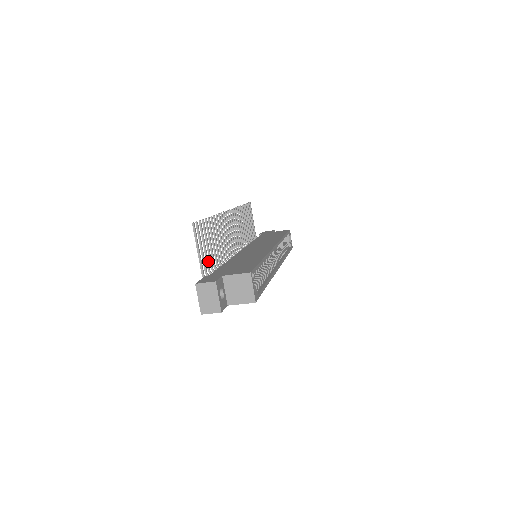
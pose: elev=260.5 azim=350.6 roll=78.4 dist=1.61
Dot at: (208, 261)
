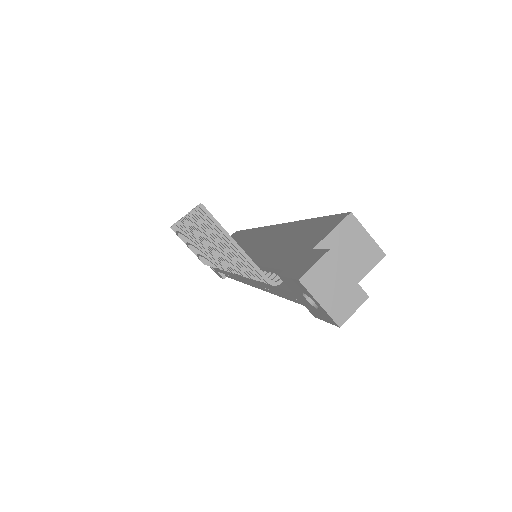
Dot at: occluded
